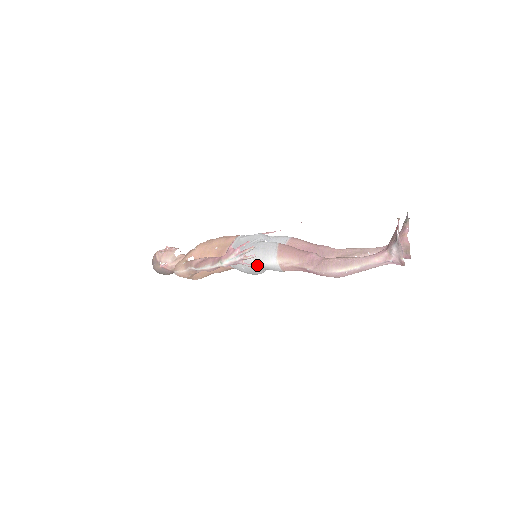
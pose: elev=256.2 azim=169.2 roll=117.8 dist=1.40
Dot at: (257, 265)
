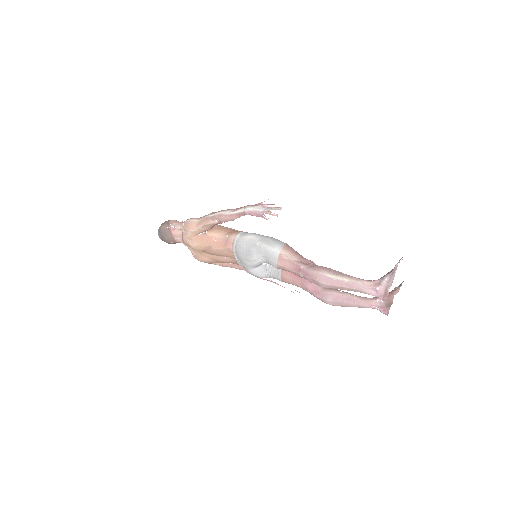
Dot at: (260, 246)
